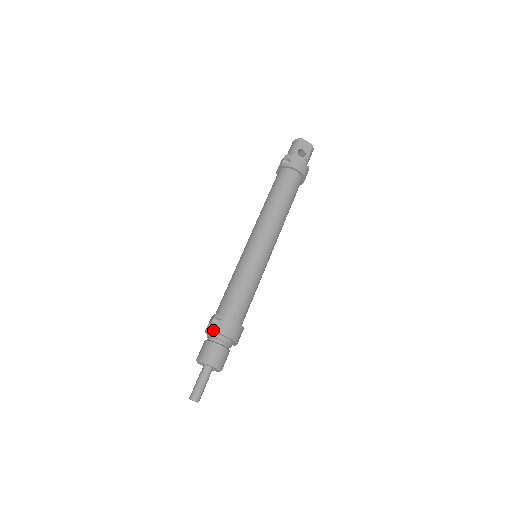
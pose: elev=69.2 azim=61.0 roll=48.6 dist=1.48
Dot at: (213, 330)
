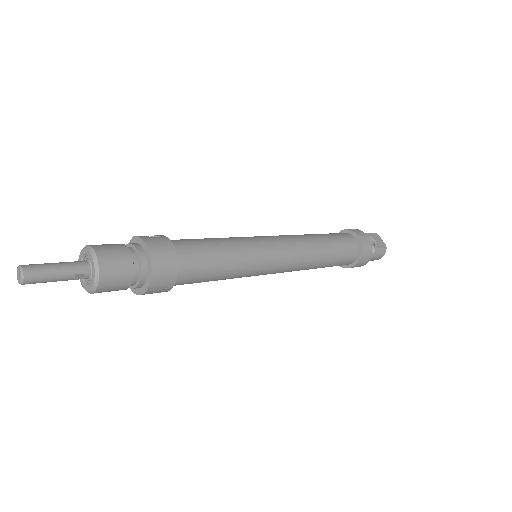
Dot at: (139, 236)
